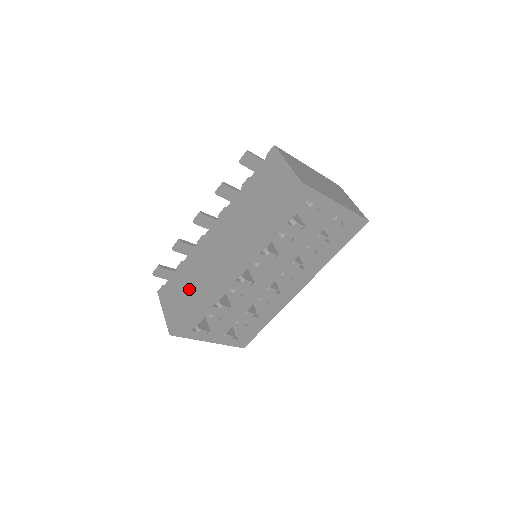
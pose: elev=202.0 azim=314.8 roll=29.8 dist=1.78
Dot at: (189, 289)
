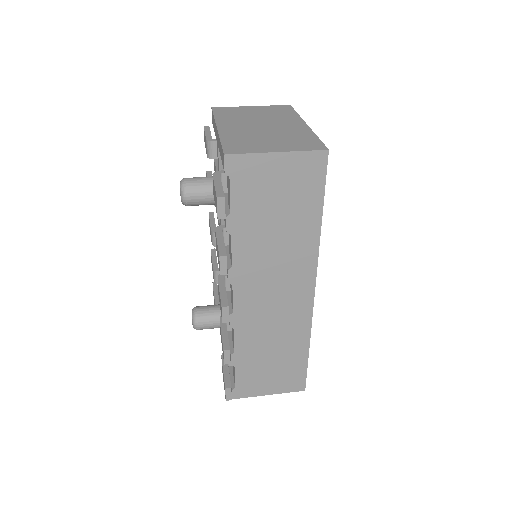
Dot at: (281, 353)
